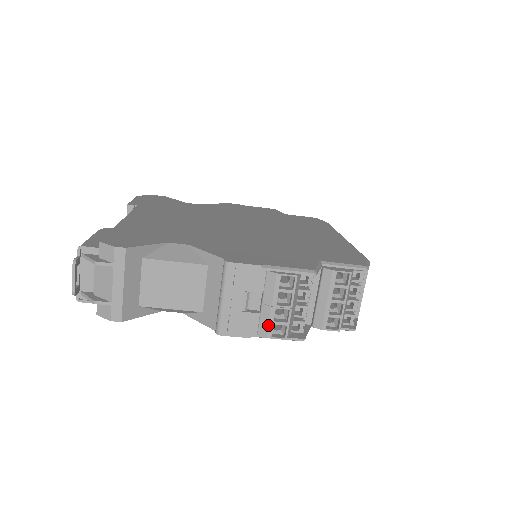
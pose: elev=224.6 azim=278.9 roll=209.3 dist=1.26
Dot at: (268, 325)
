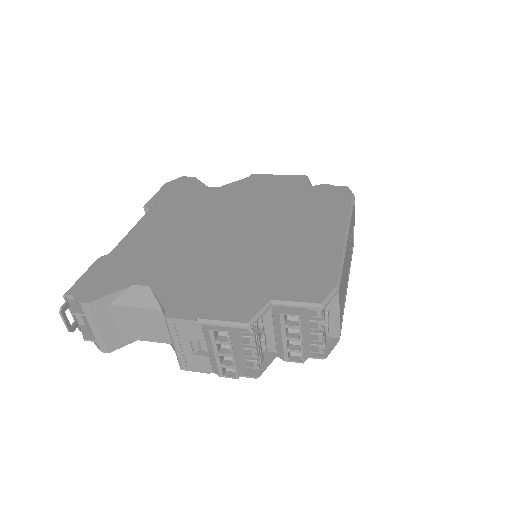
Dot at: (217, 367)
